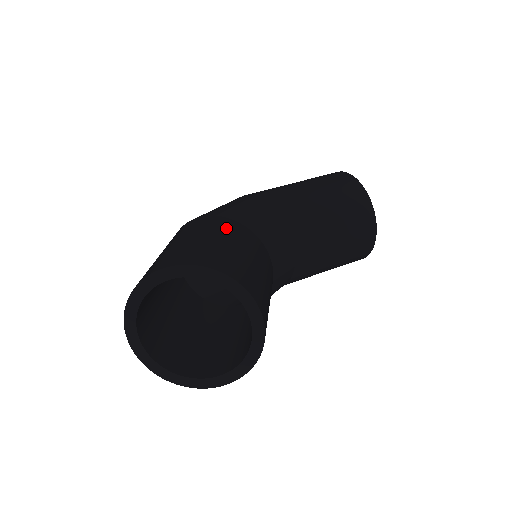
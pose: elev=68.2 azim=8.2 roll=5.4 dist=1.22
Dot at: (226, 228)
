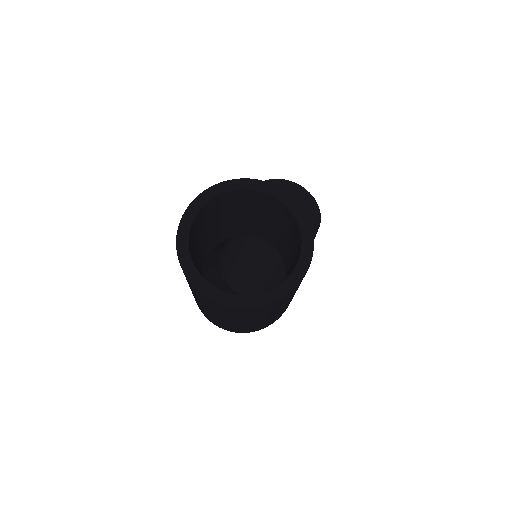
Dot at: occluded
